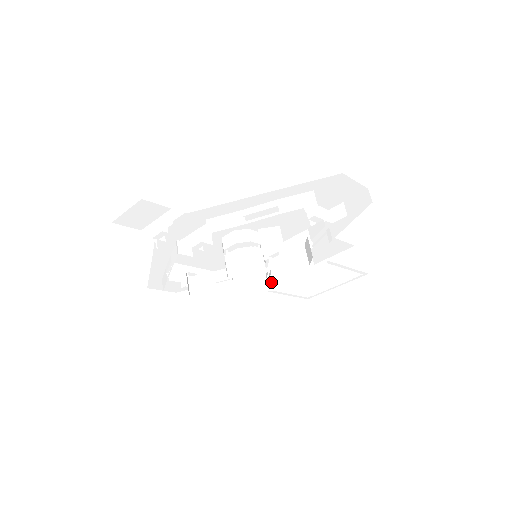
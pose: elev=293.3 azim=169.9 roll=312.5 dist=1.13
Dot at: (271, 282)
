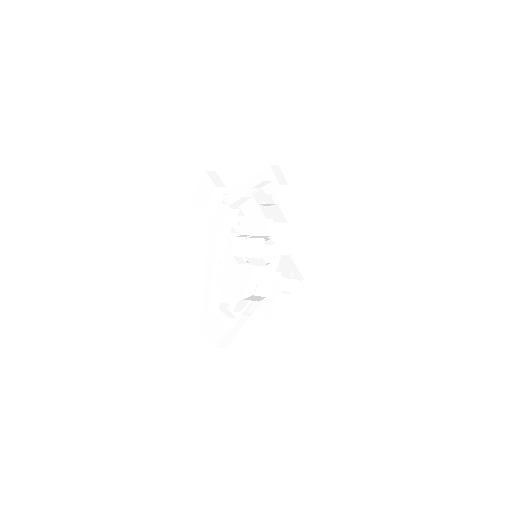
Dot at: occluded
